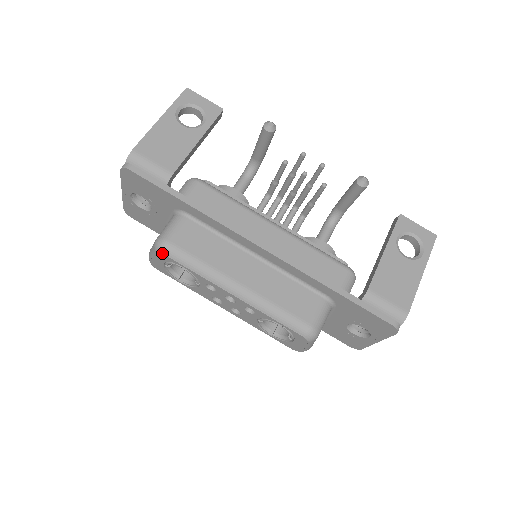
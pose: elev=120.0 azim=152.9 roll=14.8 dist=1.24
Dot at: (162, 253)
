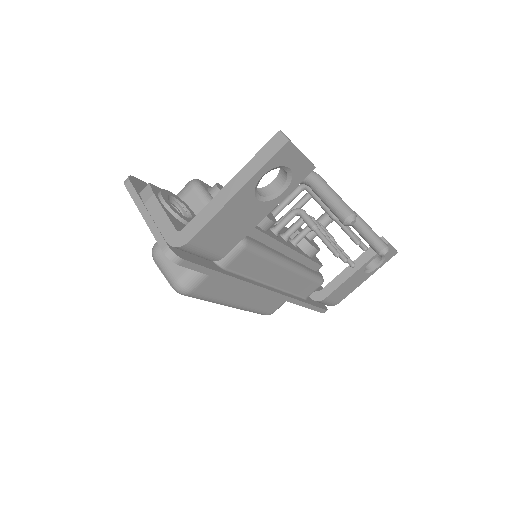
Dot at: occluded
